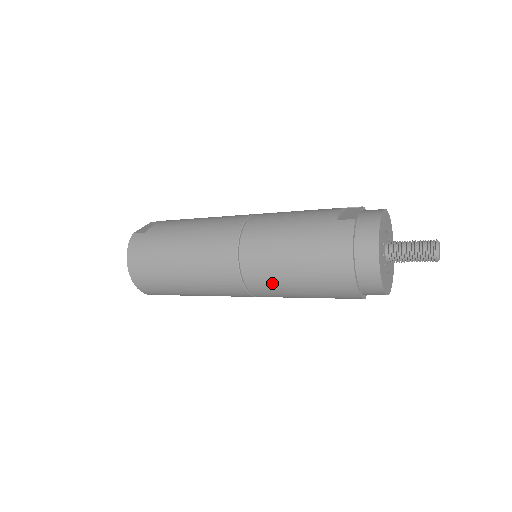
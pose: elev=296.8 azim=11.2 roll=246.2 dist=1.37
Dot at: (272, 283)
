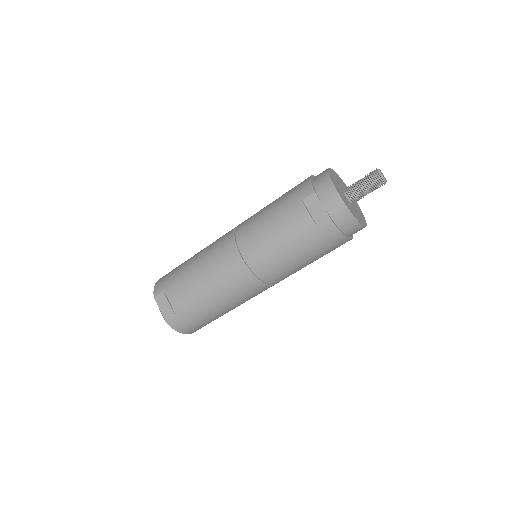
Dot at: occluded
